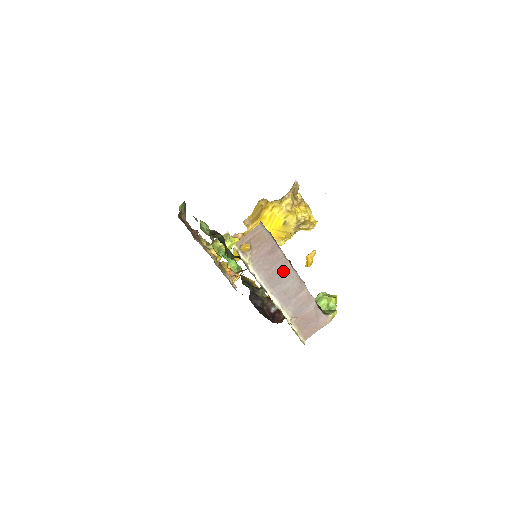
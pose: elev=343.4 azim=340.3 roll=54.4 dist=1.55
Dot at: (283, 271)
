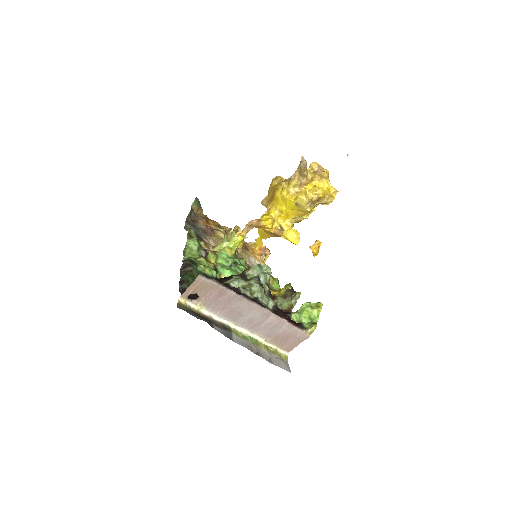
Dot at: (240, 306)
